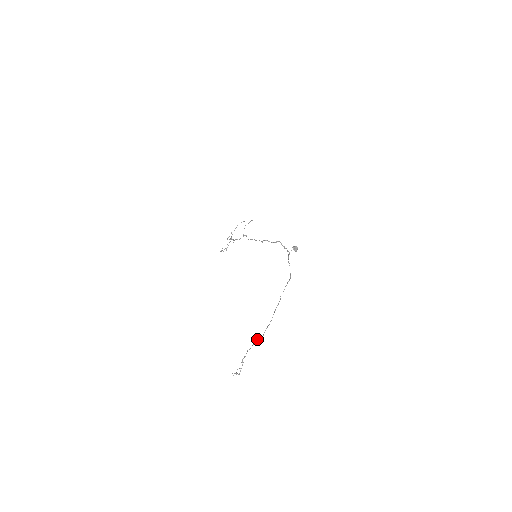
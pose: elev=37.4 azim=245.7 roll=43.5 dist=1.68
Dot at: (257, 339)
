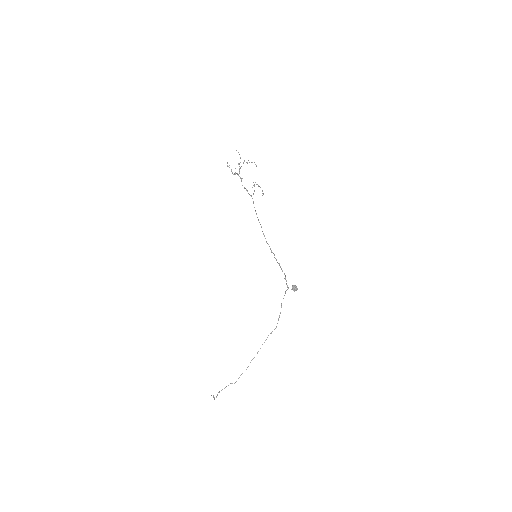
Dot at: occluded
